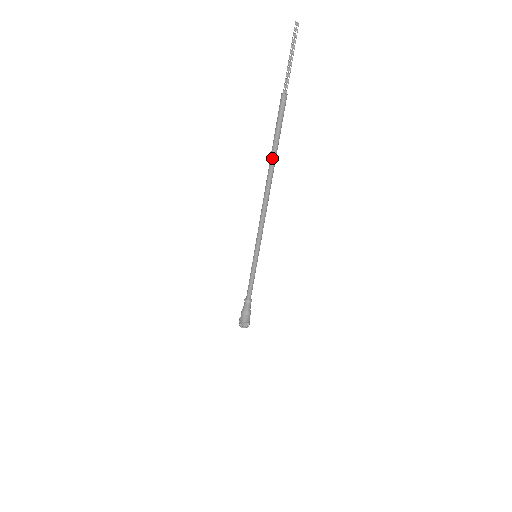
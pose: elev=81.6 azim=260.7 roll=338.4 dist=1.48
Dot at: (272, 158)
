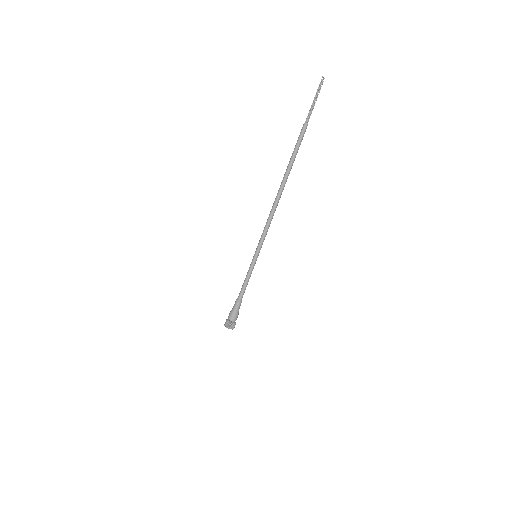
Dot at: (287, 170)
